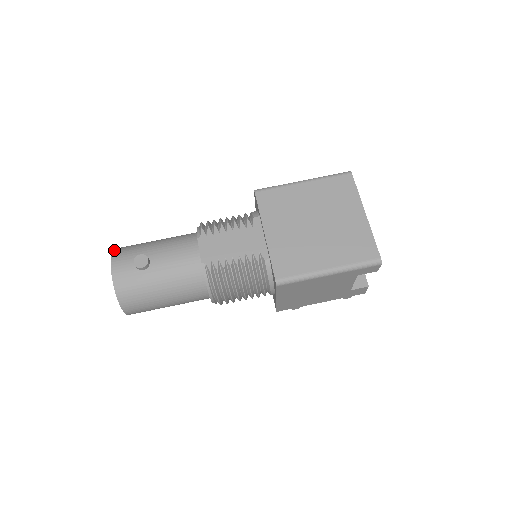
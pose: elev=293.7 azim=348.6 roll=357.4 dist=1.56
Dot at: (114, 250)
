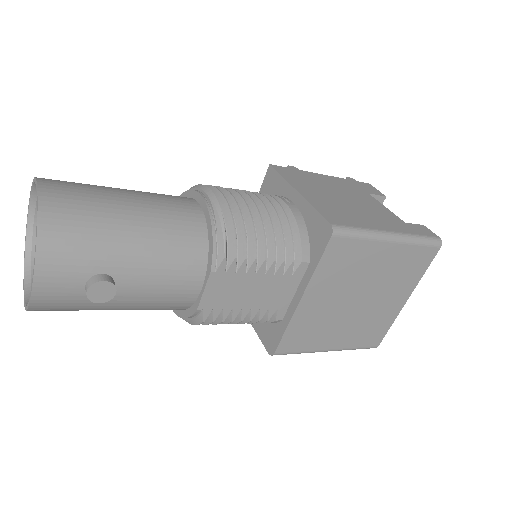
Dot at: (40, 228)
